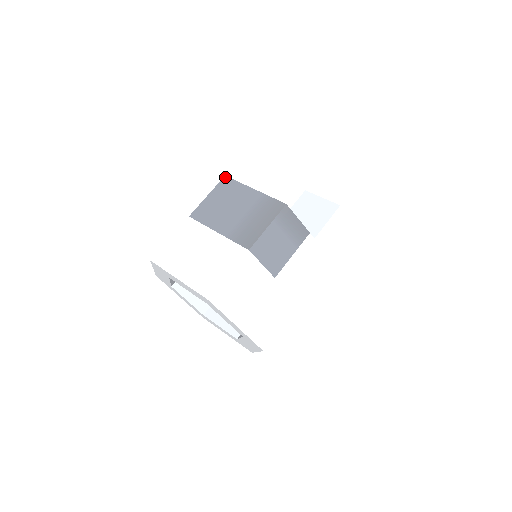
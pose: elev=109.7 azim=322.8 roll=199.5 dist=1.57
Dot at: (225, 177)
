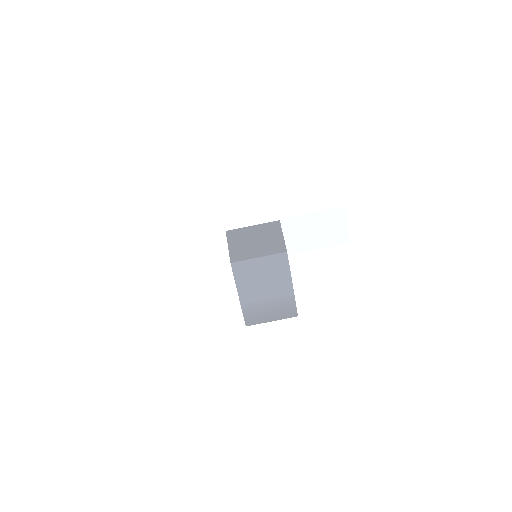
Dot at: (286, 254)
